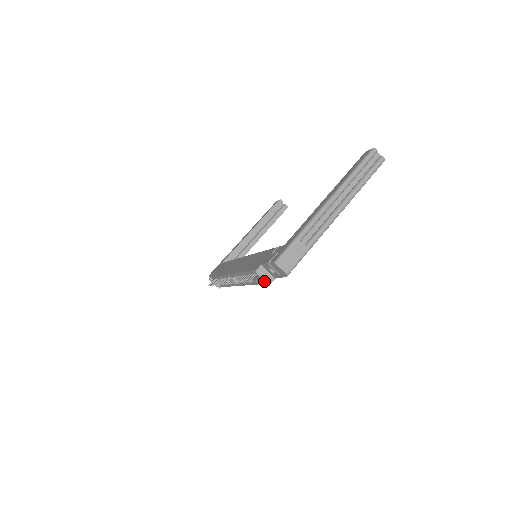
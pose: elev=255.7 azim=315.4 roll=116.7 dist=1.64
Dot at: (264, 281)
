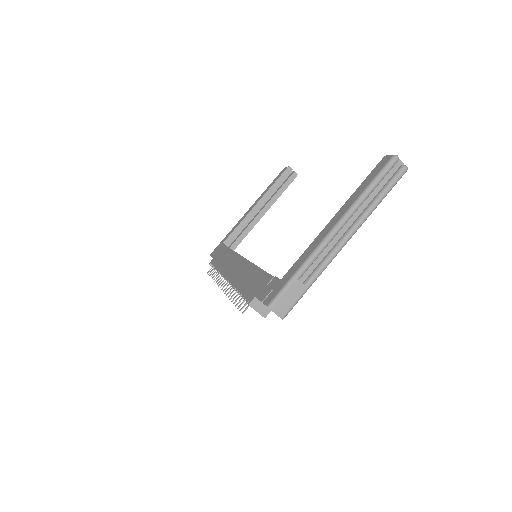
Dot at: (259, 313)
